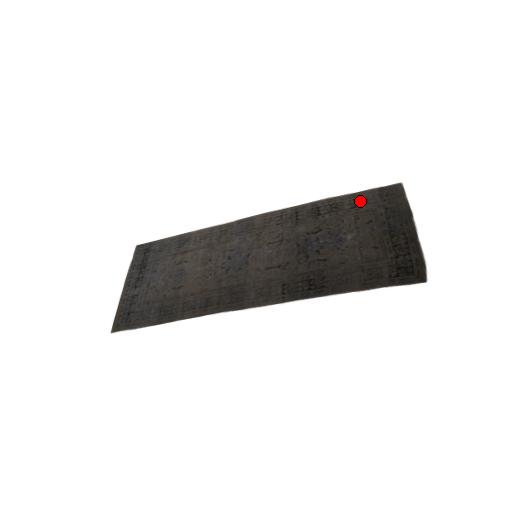
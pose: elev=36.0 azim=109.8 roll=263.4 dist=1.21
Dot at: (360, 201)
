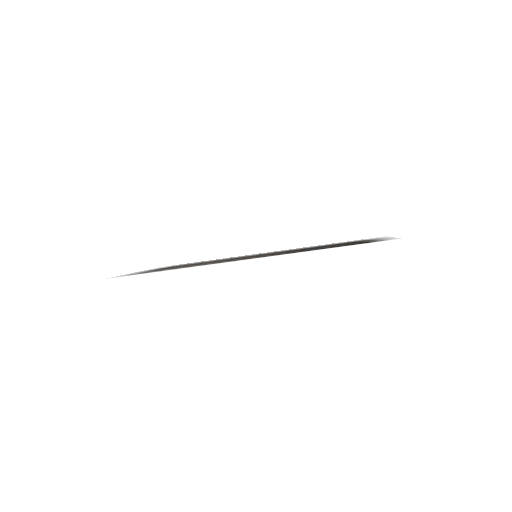
Dot at: (347, 242)
